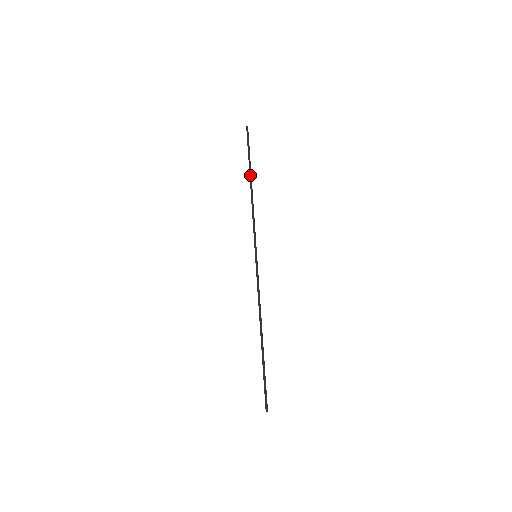
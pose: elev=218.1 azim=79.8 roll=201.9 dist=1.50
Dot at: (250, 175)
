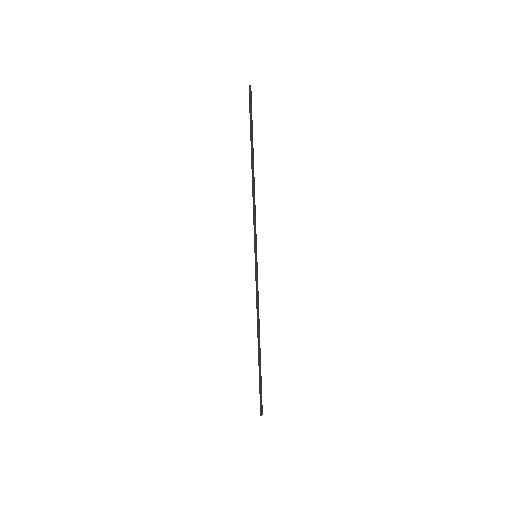
Dot at: (252, 155)
